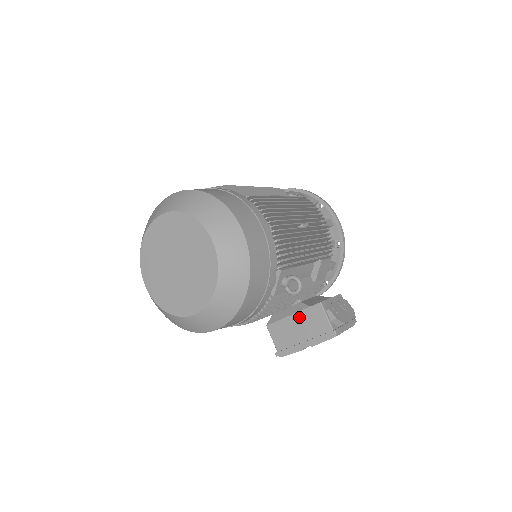
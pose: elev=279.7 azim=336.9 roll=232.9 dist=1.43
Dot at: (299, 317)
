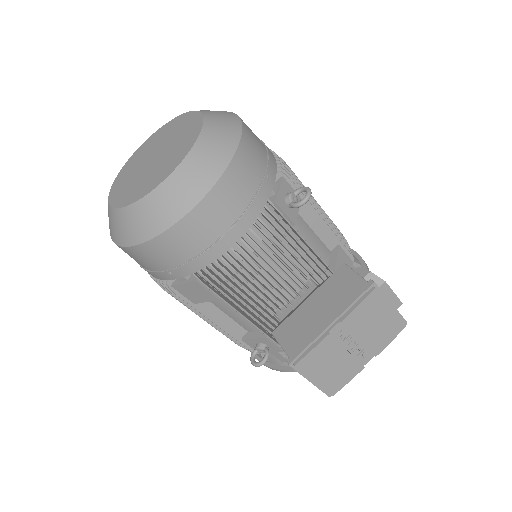
Dot at: (318, 295)
